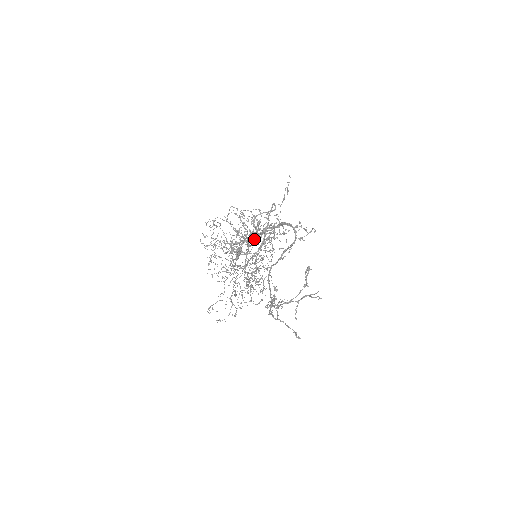
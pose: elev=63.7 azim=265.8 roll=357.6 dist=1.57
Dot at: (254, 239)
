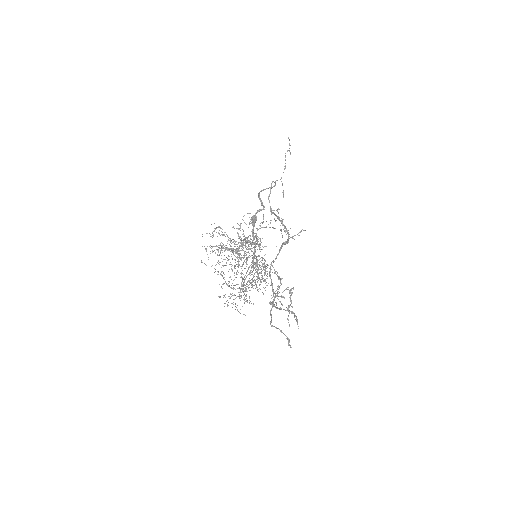
Dot at: occluded
